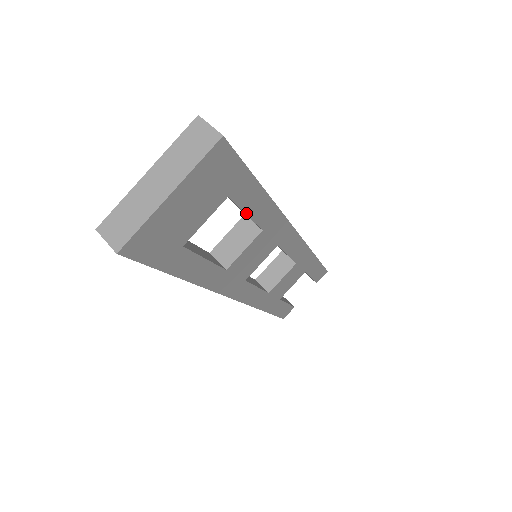
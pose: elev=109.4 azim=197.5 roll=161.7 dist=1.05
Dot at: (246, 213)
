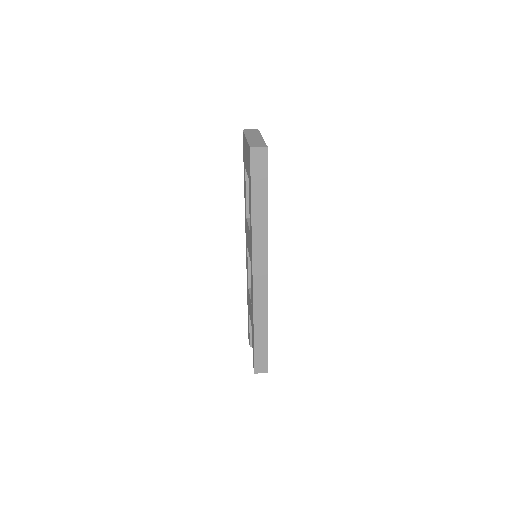
Dot at: occluded
